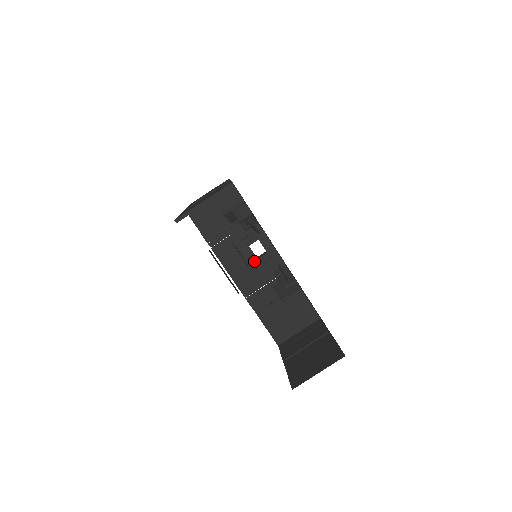
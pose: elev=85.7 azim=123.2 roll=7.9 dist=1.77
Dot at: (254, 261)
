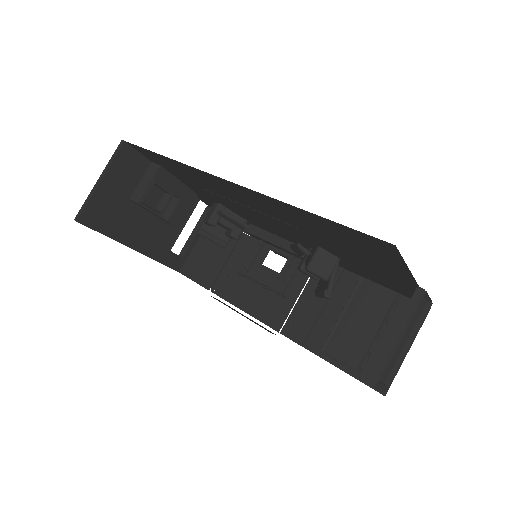
Dot at: (278, 280)
